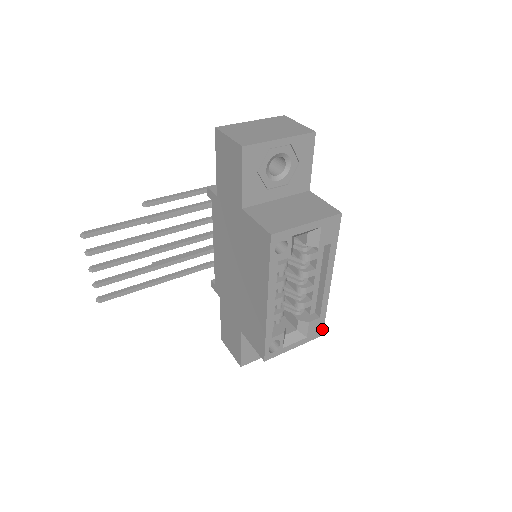
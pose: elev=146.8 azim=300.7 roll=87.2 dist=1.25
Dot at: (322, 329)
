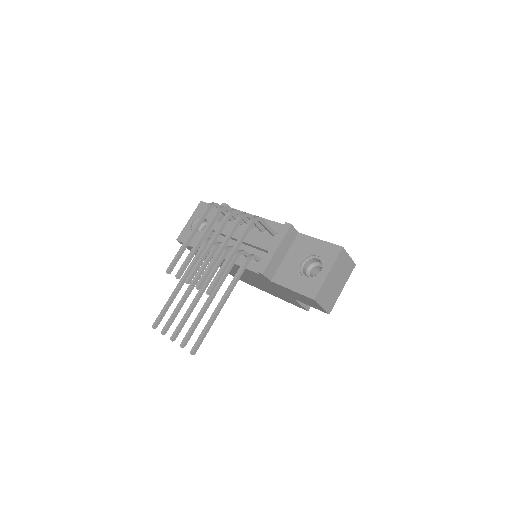
Dot at: occluded
